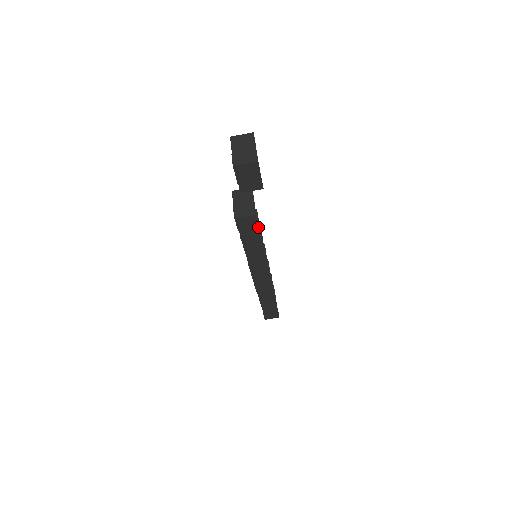
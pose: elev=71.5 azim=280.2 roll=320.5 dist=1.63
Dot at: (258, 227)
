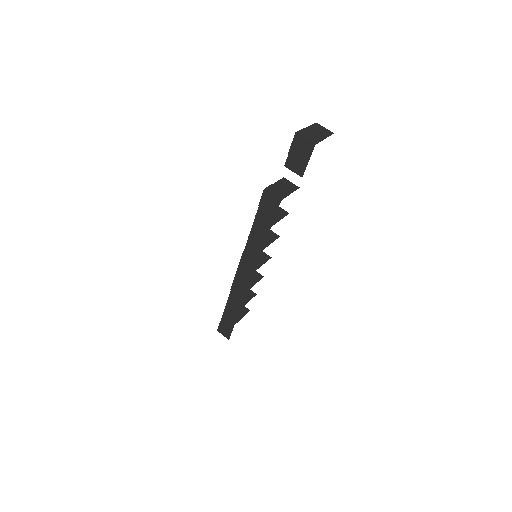
Dot at: occluded
